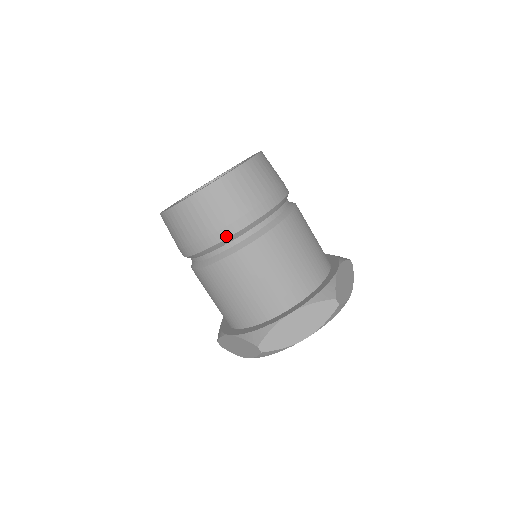
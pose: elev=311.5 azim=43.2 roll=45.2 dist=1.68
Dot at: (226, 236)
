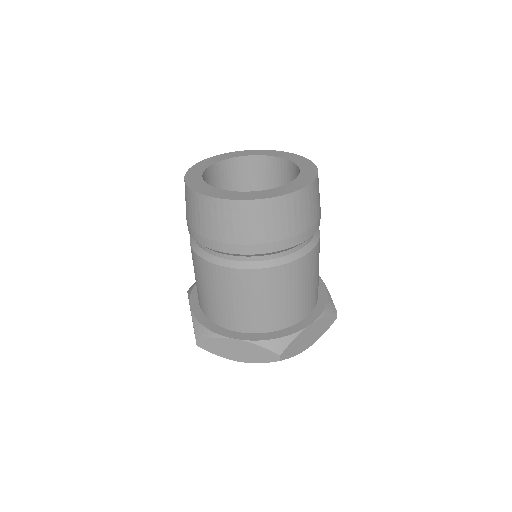
Dot at: (218, 249)
